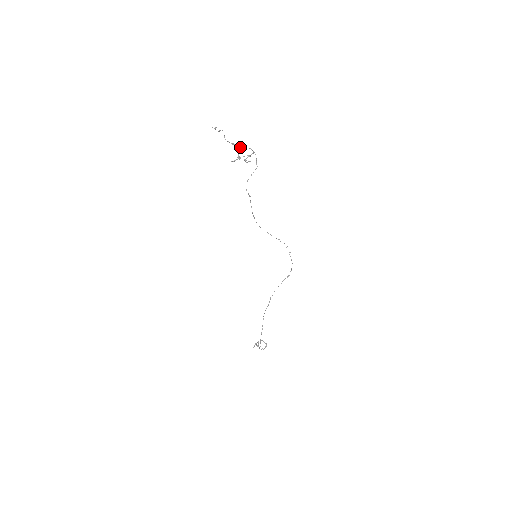
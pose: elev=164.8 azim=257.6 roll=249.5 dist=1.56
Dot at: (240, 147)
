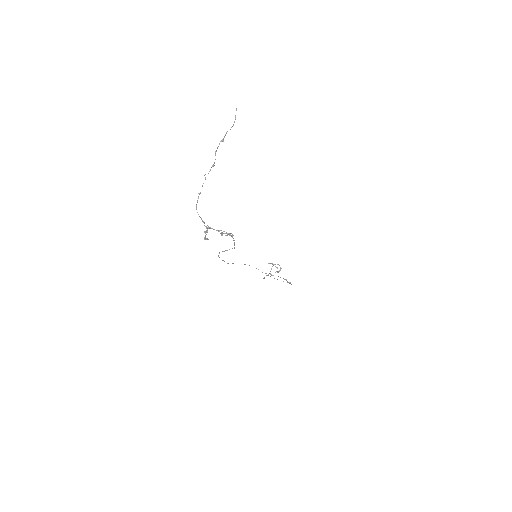
Dot at: (211, 228)
